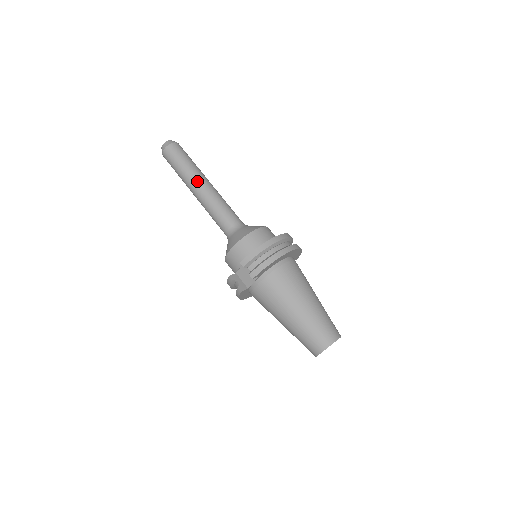
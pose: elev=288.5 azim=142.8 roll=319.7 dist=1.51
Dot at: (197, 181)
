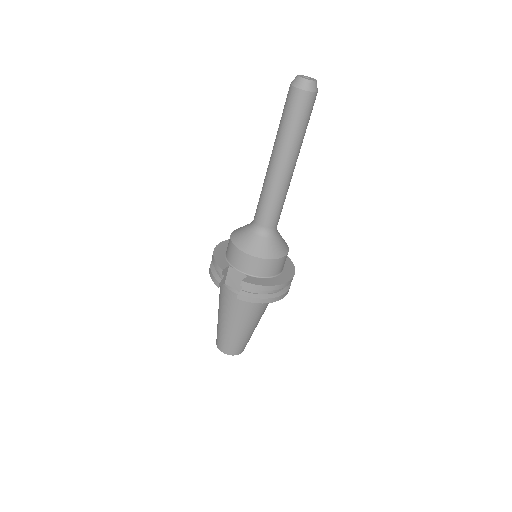
Dot at: (288, 160)
